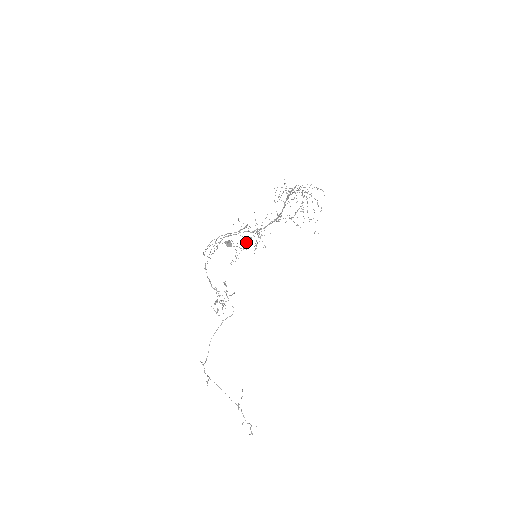
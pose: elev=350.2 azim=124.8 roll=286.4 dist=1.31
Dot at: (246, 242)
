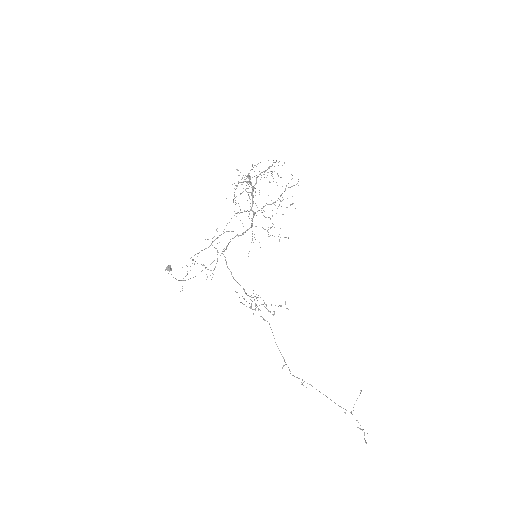
Dot at: (217, 252)
